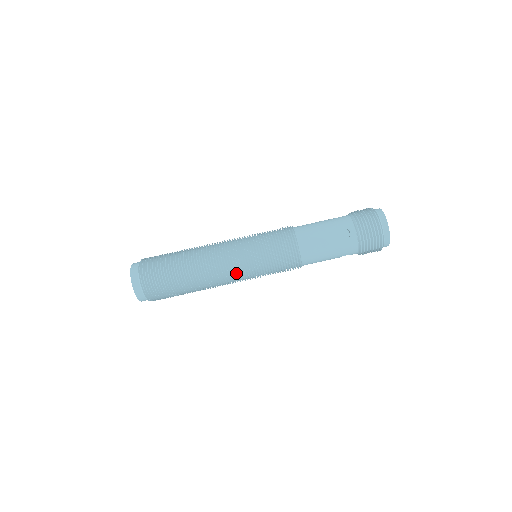
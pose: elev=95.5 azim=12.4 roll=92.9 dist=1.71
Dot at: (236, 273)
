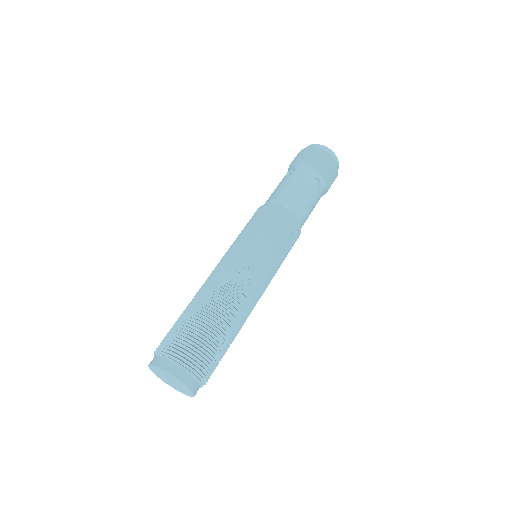
Dot at: (266, 285)
